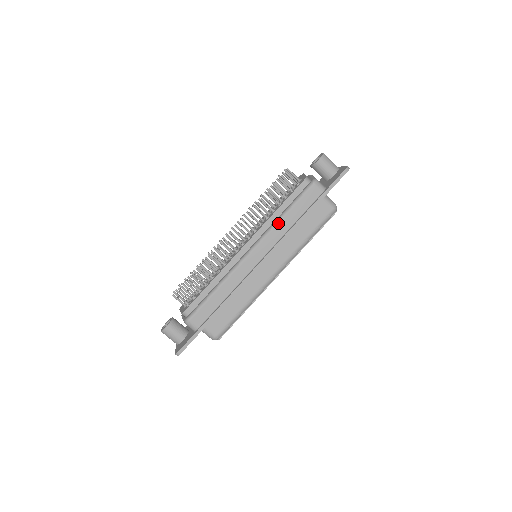
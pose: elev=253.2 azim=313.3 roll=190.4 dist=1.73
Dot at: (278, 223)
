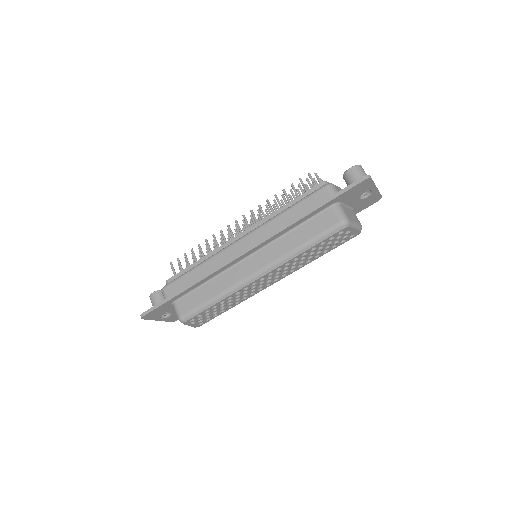
Dot at: (275, 218)
